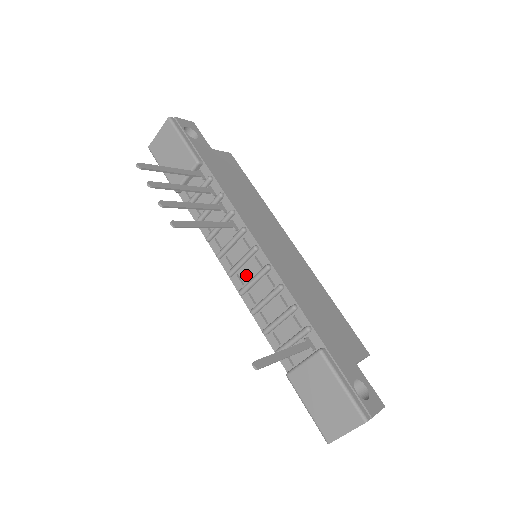
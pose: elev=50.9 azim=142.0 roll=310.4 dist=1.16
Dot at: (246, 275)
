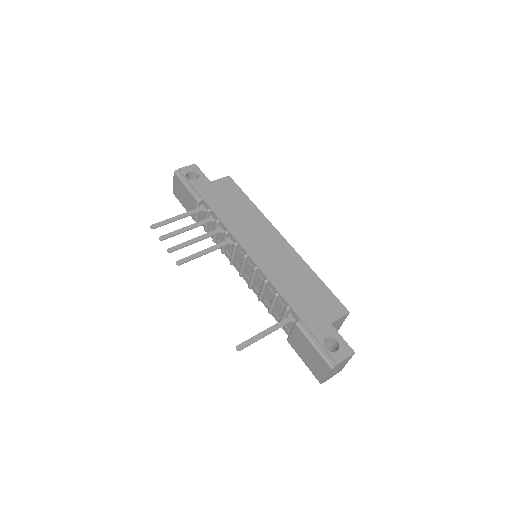
Dot at: (248, 274)
